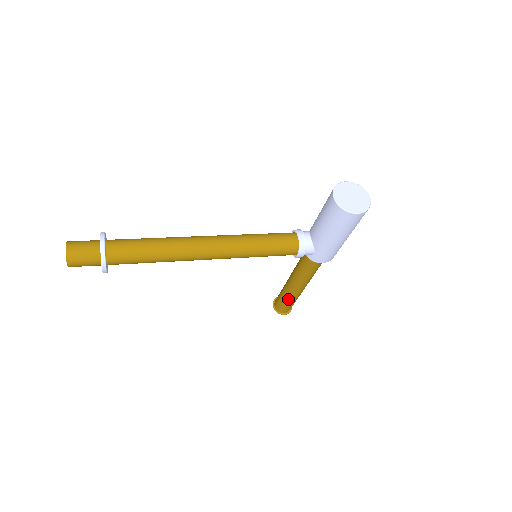
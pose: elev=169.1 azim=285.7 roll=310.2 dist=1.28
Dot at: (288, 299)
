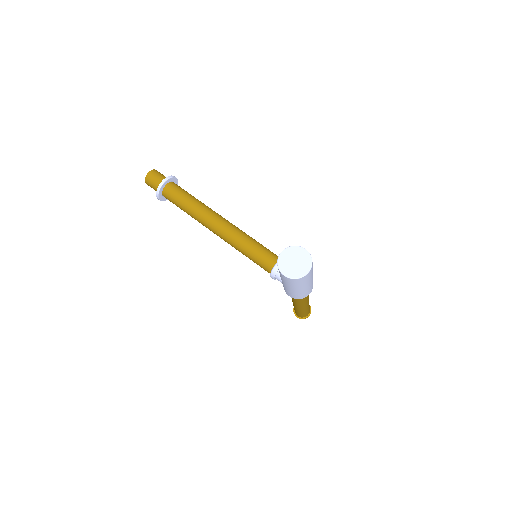
Dot at: occluded
